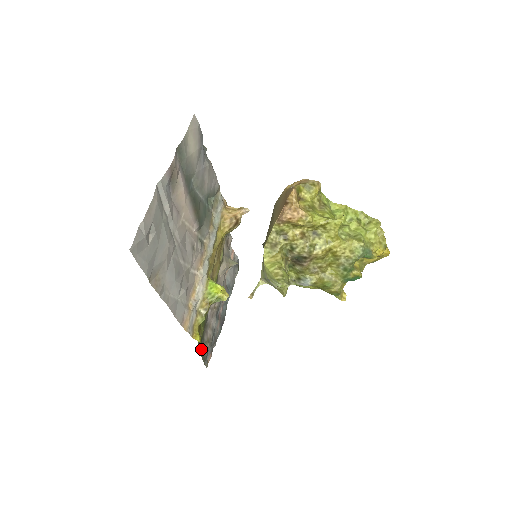
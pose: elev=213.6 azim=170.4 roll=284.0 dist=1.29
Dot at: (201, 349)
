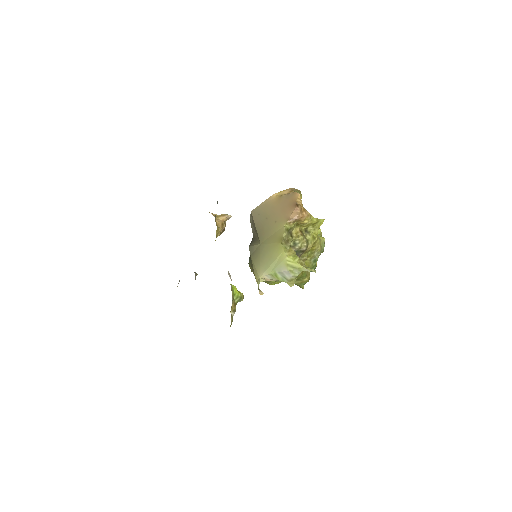
Dot at: occluded
